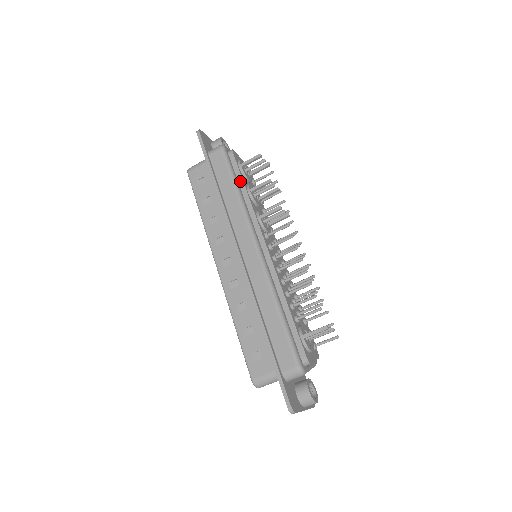
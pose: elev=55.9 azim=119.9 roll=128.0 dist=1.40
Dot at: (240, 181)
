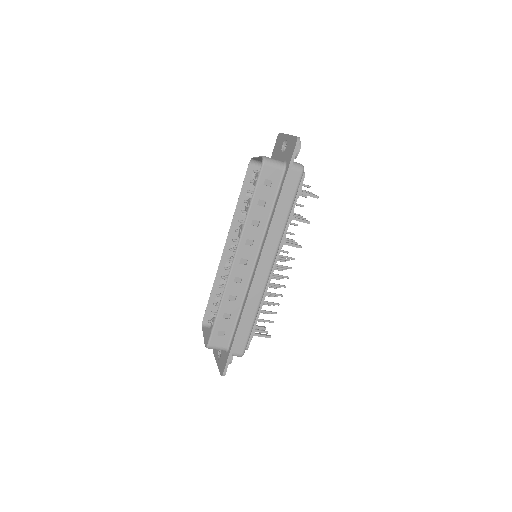
Dot at: (293, 207)
